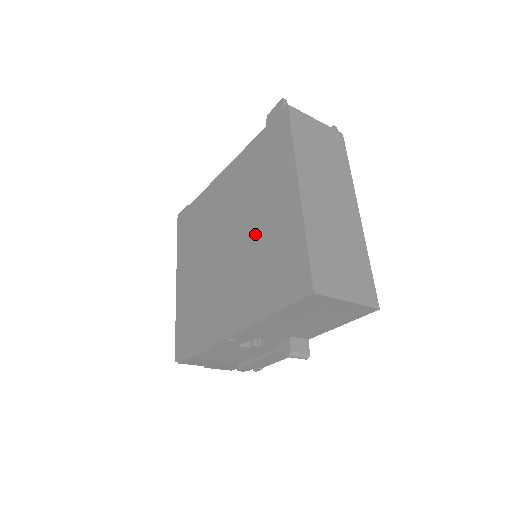
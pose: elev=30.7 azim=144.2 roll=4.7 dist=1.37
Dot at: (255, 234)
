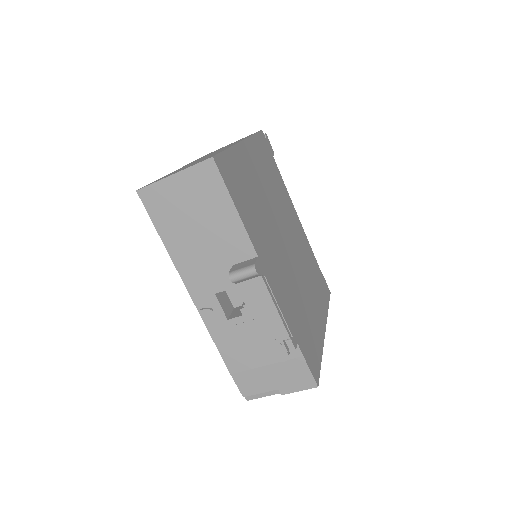
Dot at: occluded
